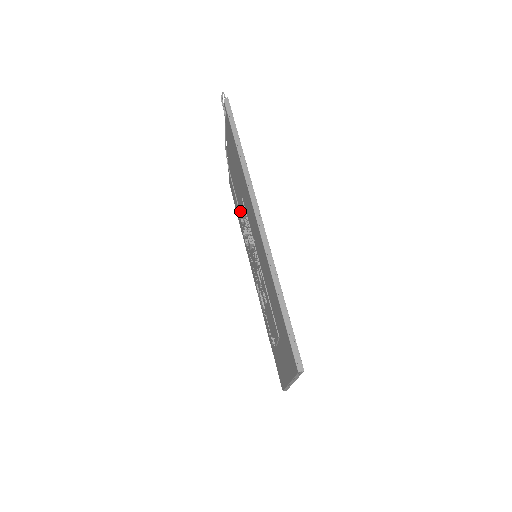
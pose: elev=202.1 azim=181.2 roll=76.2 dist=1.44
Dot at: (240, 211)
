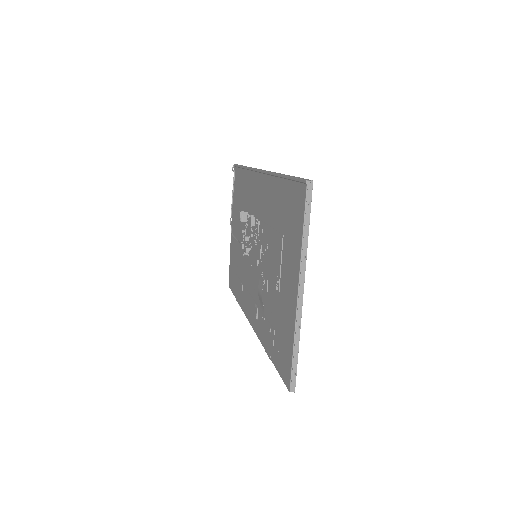
Dot at: (242, 215)
